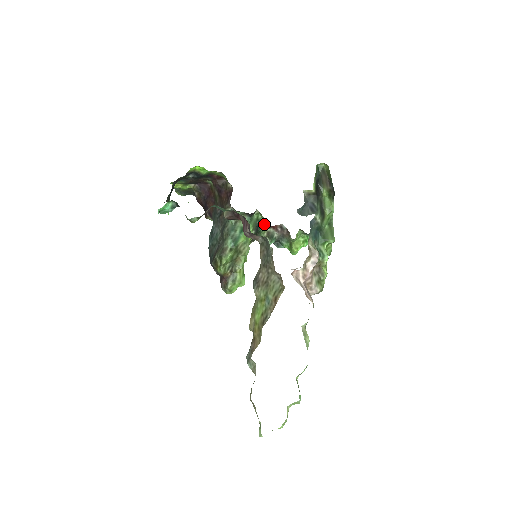
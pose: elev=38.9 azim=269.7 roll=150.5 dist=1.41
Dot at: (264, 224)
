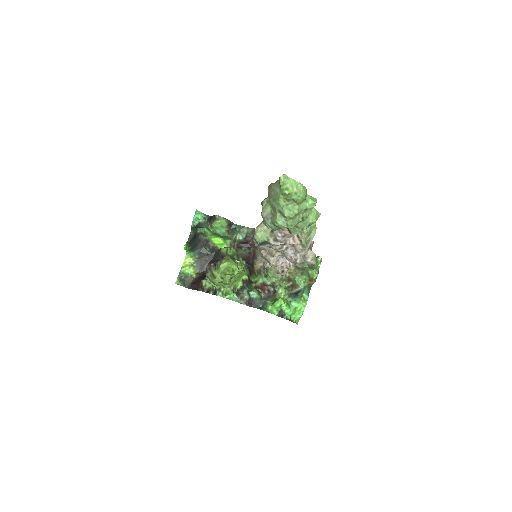
Dot at: (255, 285)
